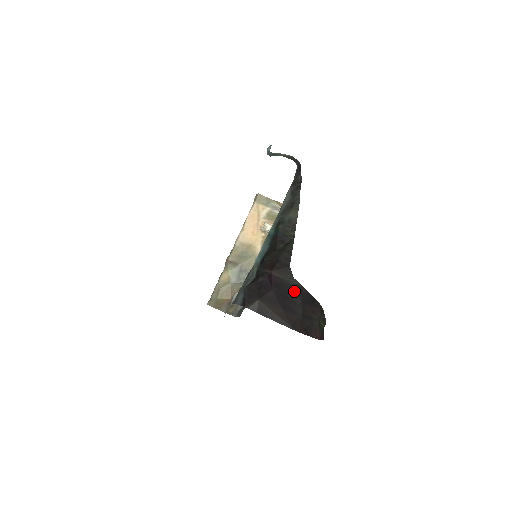
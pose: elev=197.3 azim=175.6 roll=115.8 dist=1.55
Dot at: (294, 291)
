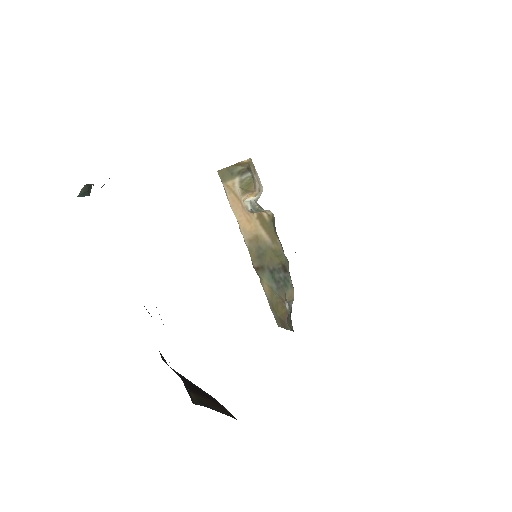
Dot at: (186, 379)
